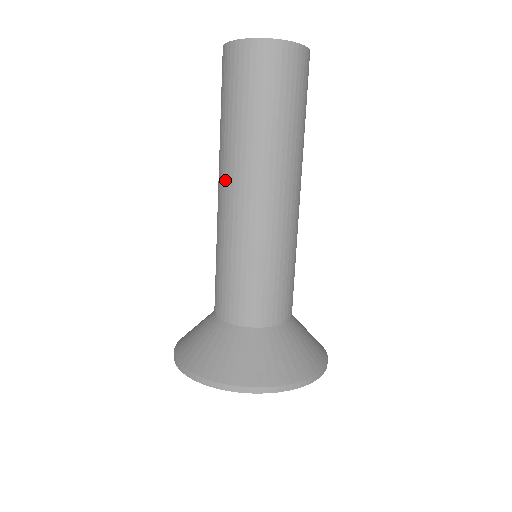
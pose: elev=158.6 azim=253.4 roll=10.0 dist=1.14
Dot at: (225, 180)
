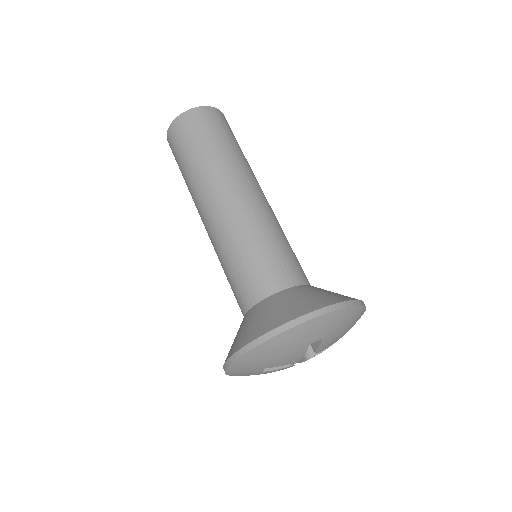
Dot at: (216, 192)
